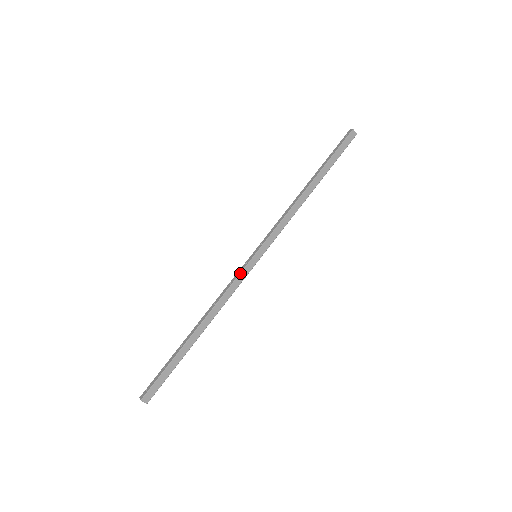
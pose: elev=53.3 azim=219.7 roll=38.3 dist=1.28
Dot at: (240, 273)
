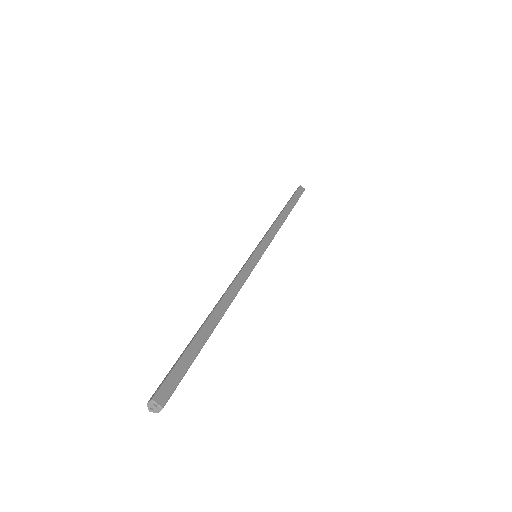
Dot at: (245, 264)
